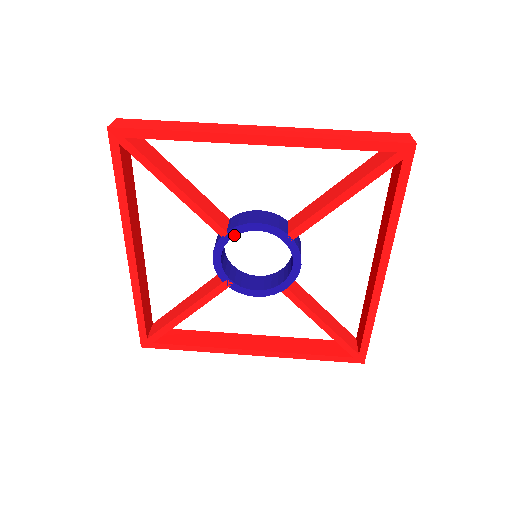
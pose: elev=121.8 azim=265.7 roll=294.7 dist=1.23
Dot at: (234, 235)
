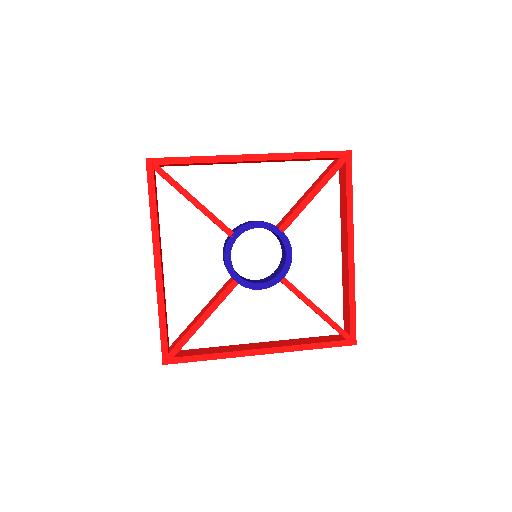
Dot at: (240, 234)
